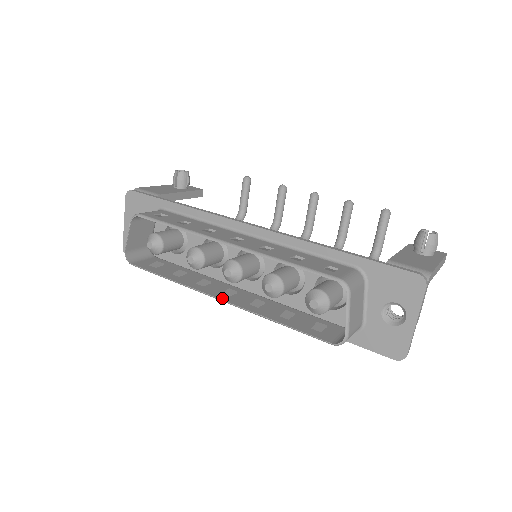
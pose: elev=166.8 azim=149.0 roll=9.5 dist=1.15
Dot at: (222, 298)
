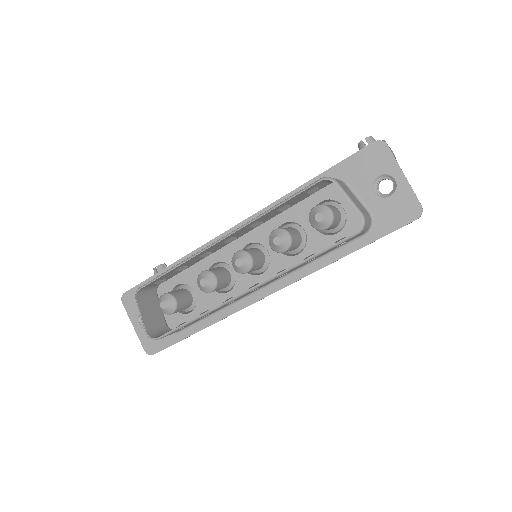
Dot at: (249, 289)
